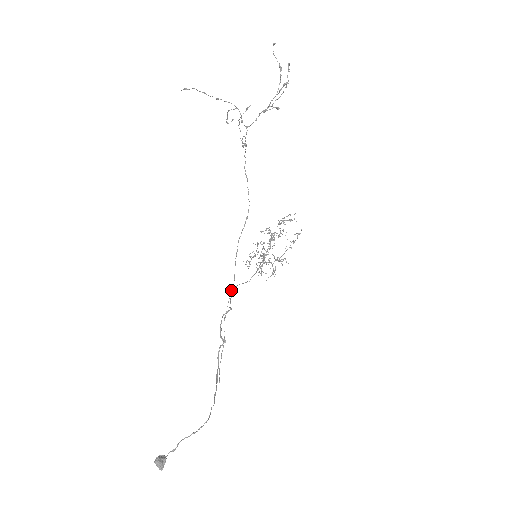
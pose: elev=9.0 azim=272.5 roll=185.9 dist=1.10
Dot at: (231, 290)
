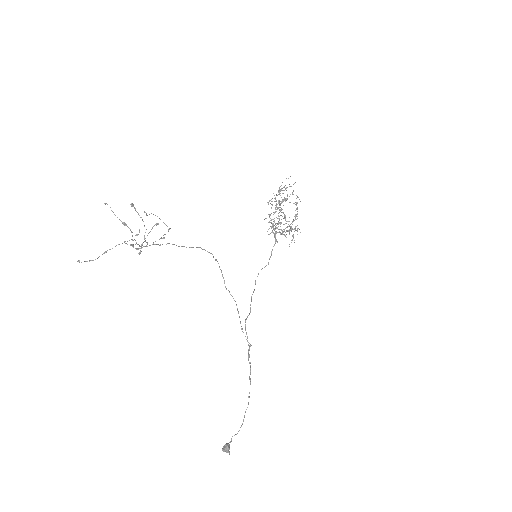
Dot at: (237, 310)
